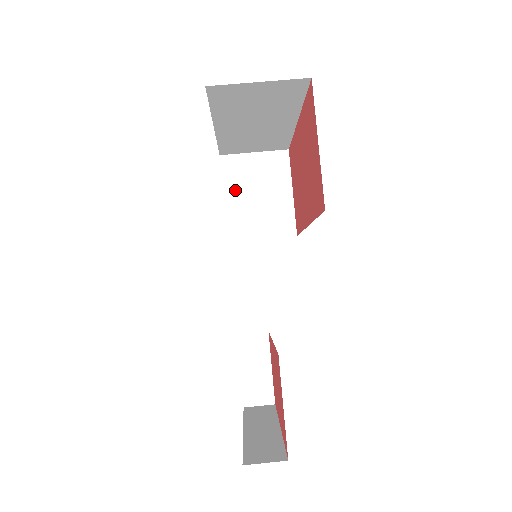
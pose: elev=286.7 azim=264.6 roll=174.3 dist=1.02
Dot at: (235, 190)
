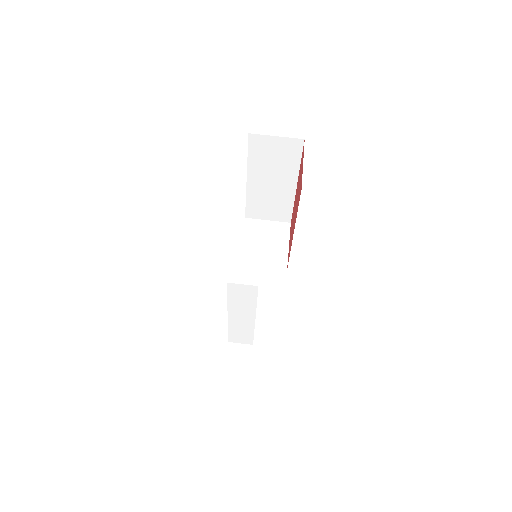
Dot at: (250, 237)
